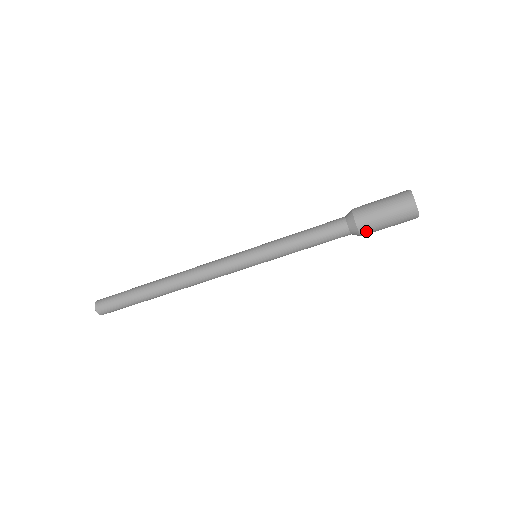
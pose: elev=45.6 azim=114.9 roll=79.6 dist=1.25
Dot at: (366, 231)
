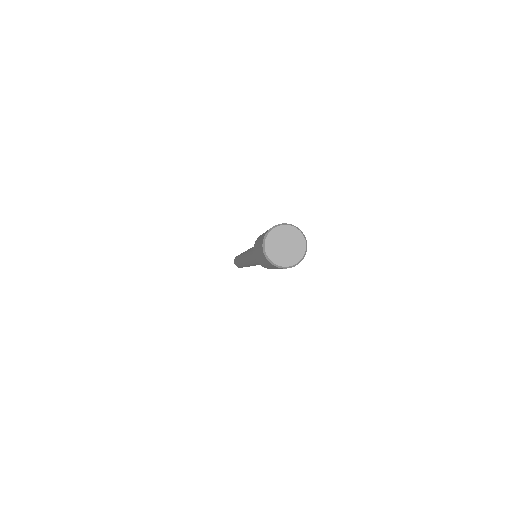
Dot at: (268, 268)
